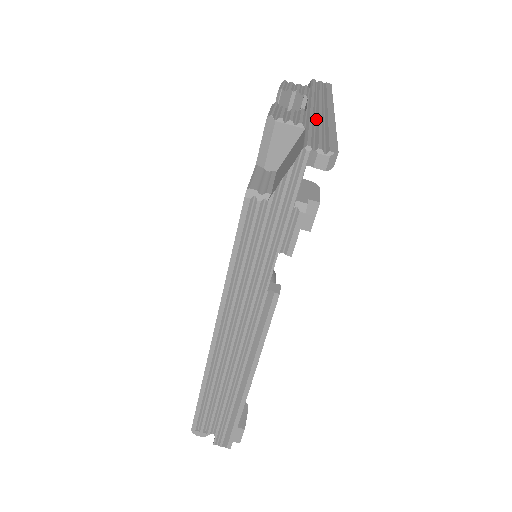
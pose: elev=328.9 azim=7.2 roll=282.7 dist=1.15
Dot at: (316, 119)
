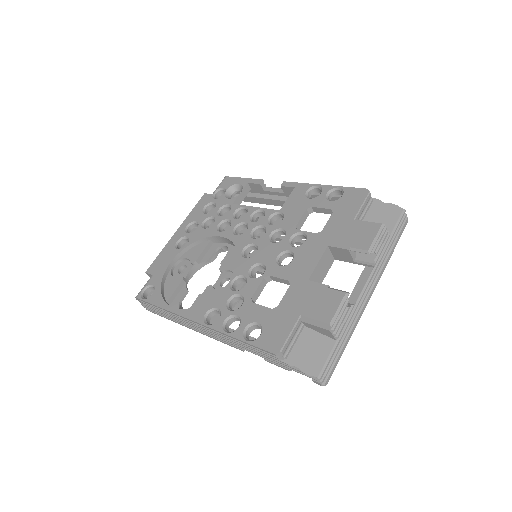
Dot at: (351, 320)
